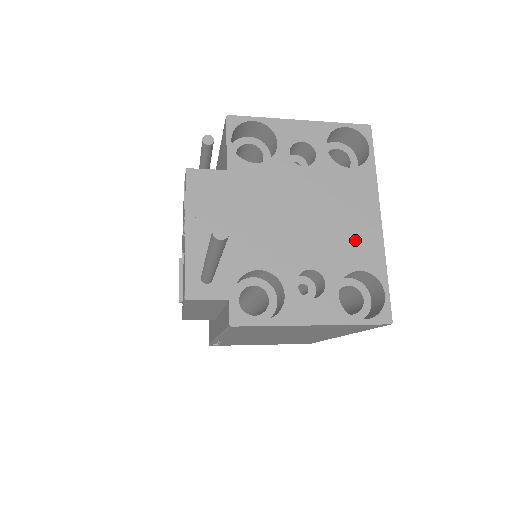
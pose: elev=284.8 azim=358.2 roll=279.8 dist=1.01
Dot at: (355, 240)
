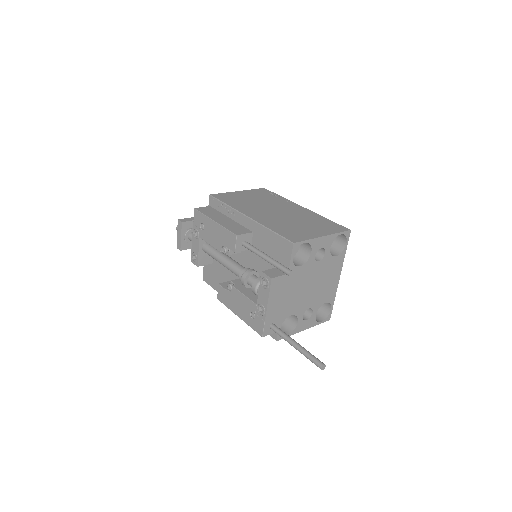
Dot at: (328, 290)
